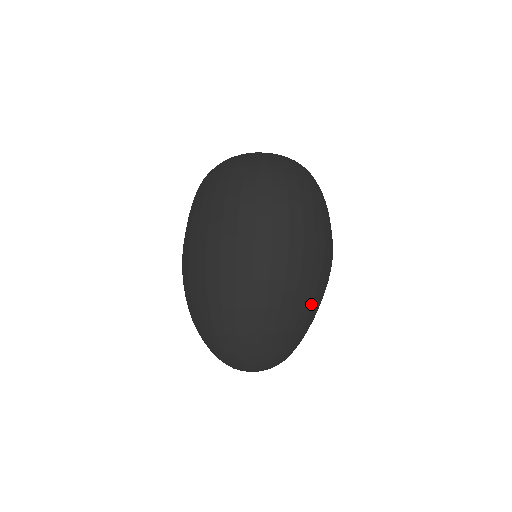
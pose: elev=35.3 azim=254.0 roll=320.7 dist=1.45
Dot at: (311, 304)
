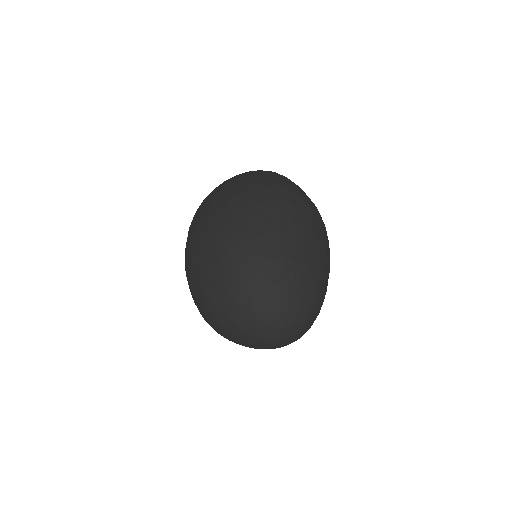
Dot at: (326, 250)
